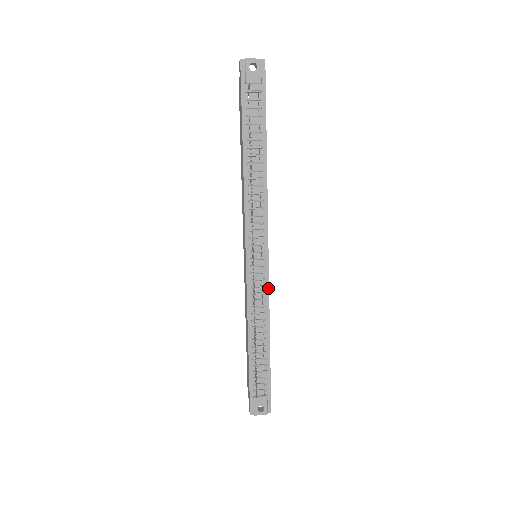
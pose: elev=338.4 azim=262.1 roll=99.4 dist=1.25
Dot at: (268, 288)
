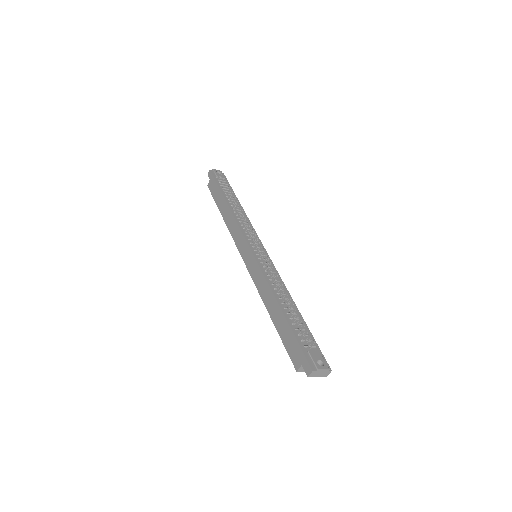
Dot at: (276, 270)
